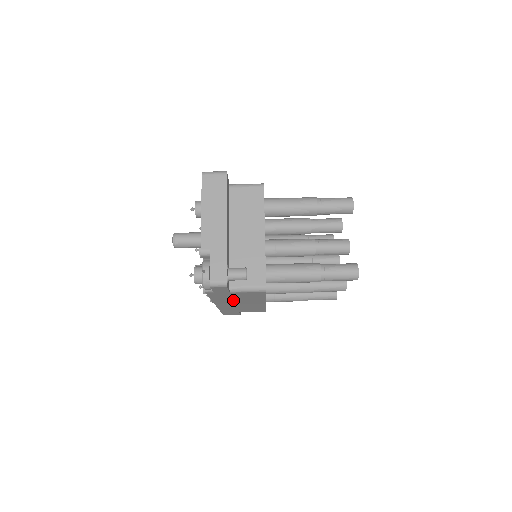
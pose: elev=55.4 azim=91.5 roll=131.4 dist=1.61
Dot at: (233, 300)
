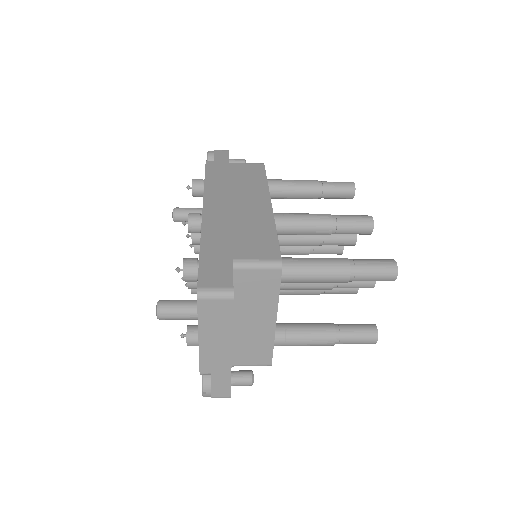
Dot at: occluded
